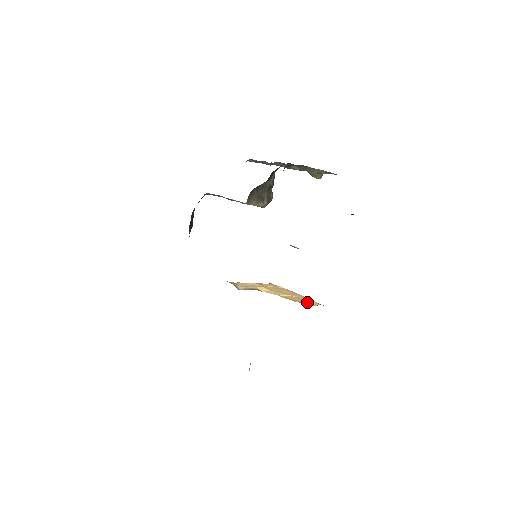
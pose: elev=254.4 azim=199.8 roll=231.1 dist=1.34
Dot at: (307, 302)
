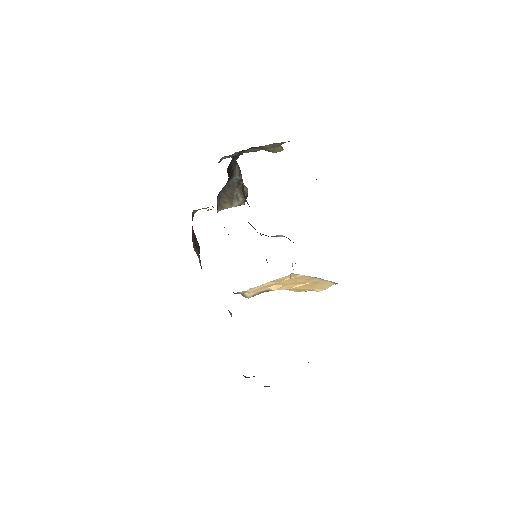
Dot at: (319, 286)
